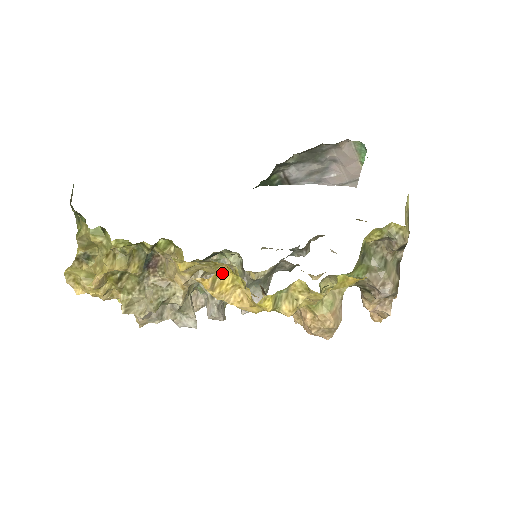
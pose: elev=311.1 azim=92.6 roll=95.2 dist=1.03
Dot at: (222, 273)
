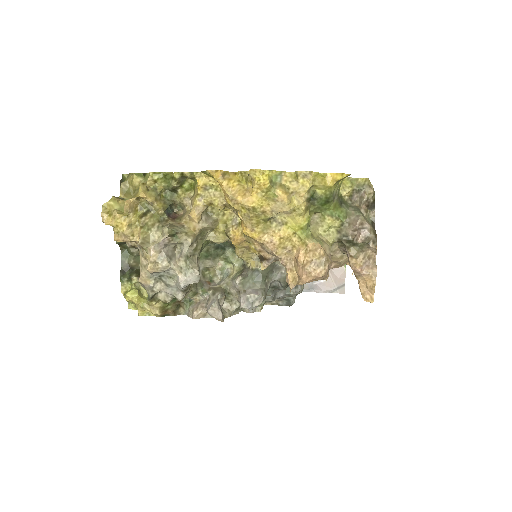
Dot at: (231, 175)
